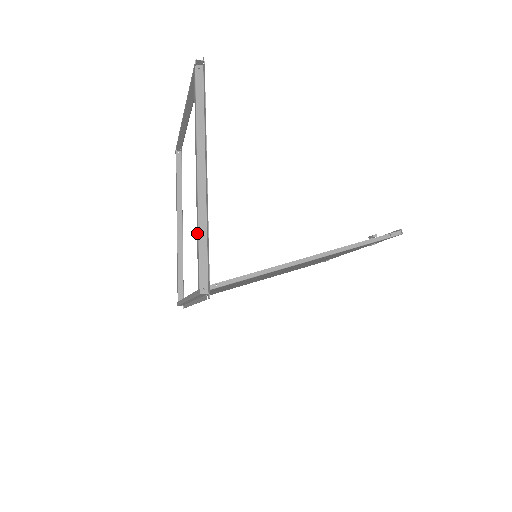
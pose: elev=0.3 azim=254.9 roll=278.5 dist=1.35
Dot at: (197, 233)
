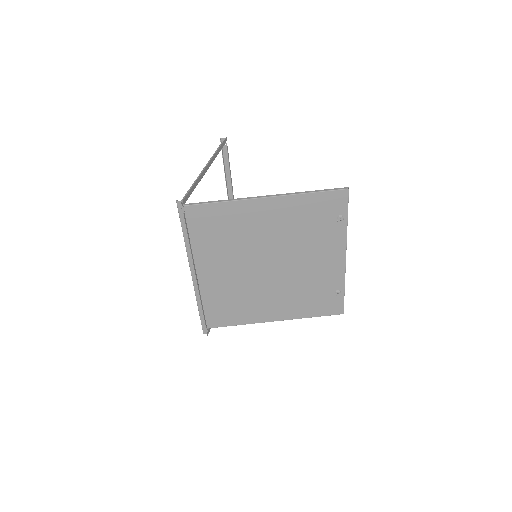
Dot at: occluded
